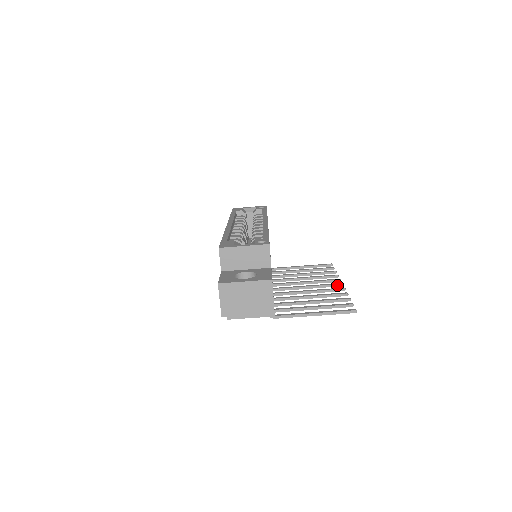
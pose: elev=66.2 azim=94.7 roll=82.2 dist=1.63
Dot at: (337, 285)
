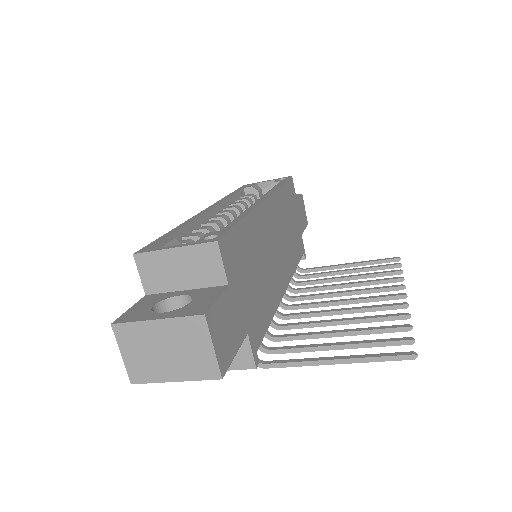
Dot at: (396, 297)
